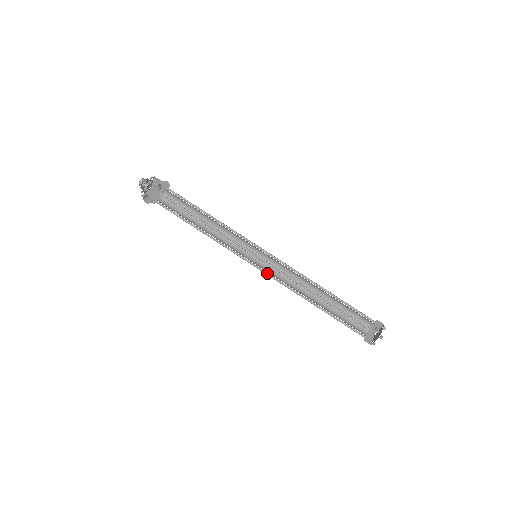
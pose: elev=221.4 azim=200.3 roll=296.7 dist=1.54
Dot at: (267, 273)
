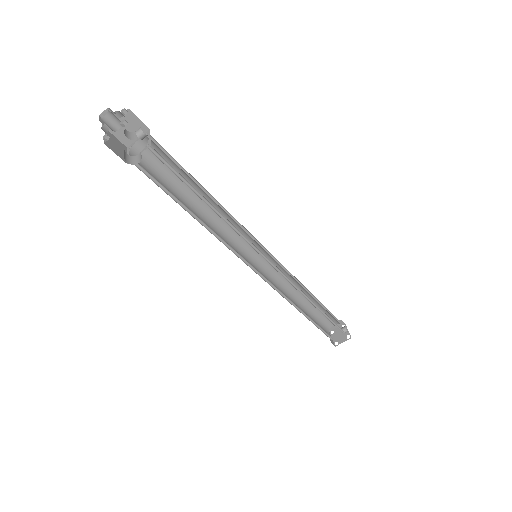
Dot at: (264, 278)
